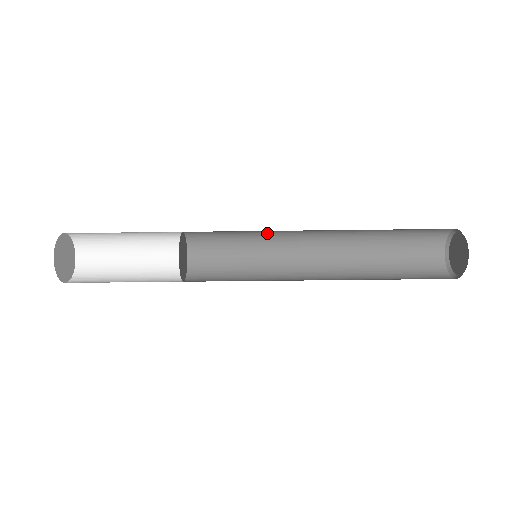
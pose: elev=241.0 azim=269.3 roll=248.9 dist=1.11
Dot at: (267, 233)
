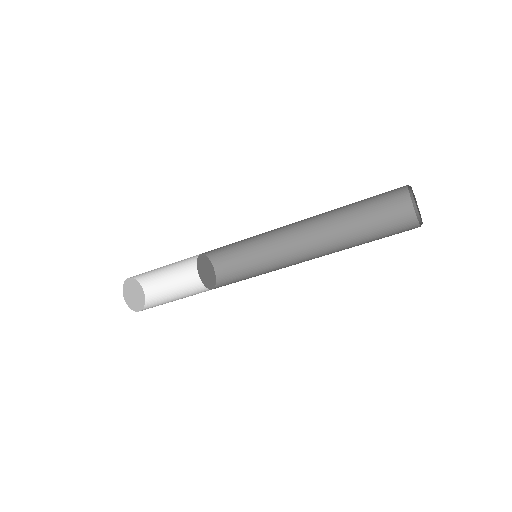
Dot at: (261, 236)
